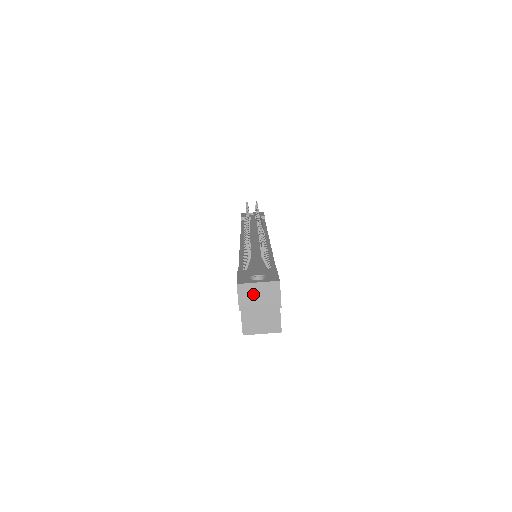
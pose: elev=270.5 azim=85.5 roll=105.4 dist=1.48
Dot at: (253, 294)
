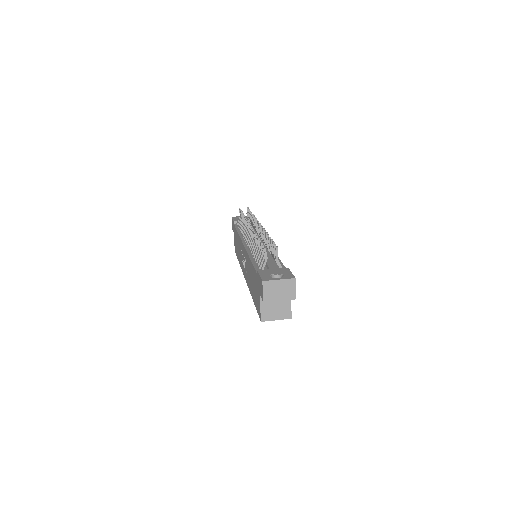
Dot at: (275, 289)
